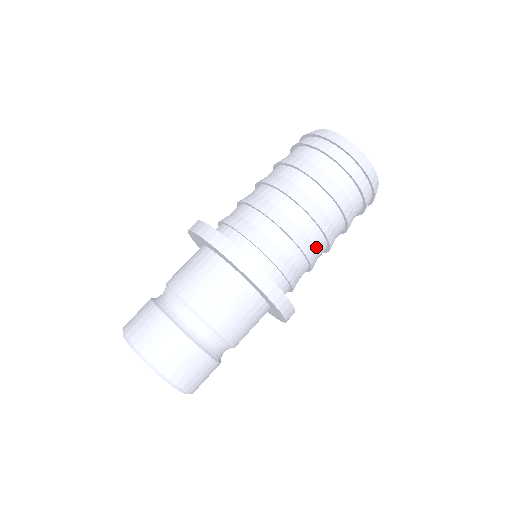
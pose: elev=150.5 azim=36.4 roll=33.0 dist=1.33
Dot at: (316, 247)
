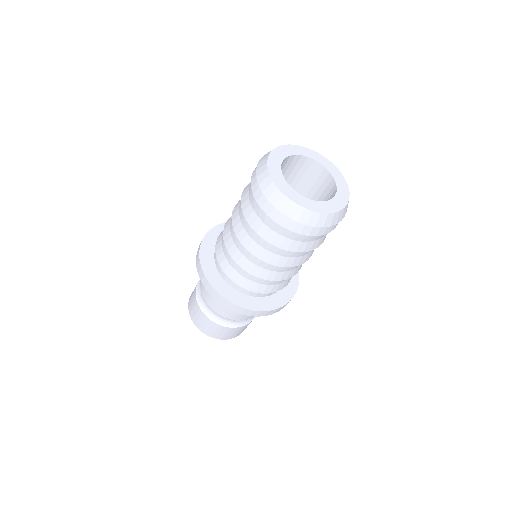
Dot at: (263, 267)
